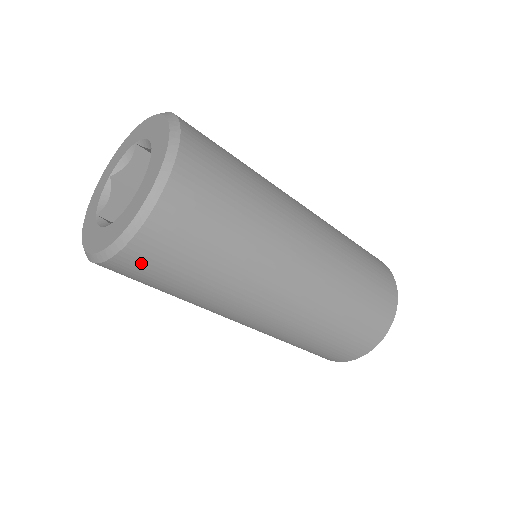
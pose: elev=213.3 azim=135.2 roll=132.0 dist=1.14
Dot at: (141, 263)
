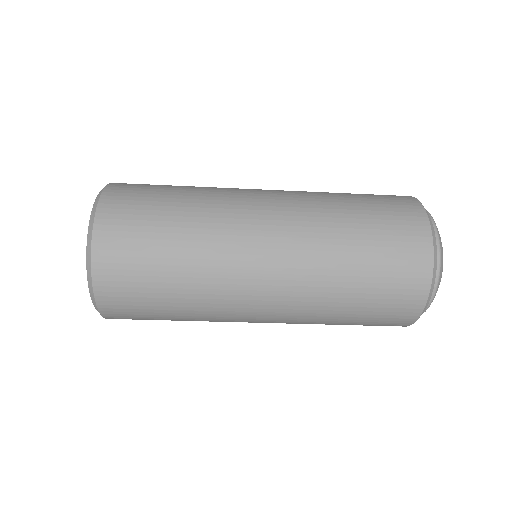
Dot at: occluded
